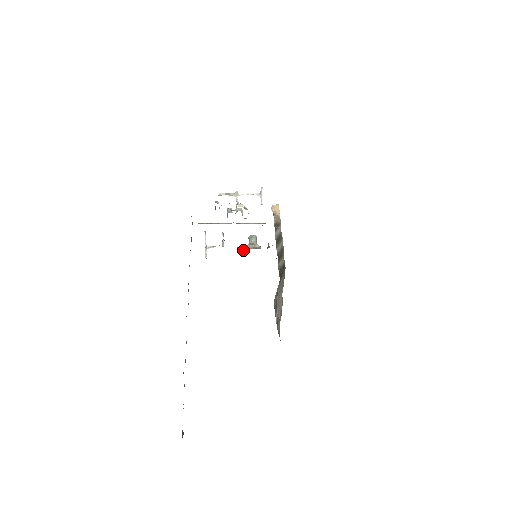
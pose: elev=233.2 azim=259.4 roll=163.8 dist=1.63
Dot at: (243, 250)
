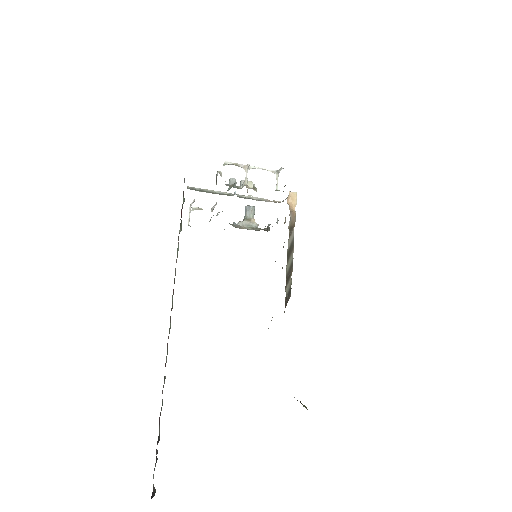
Dot at: (236, 224)
